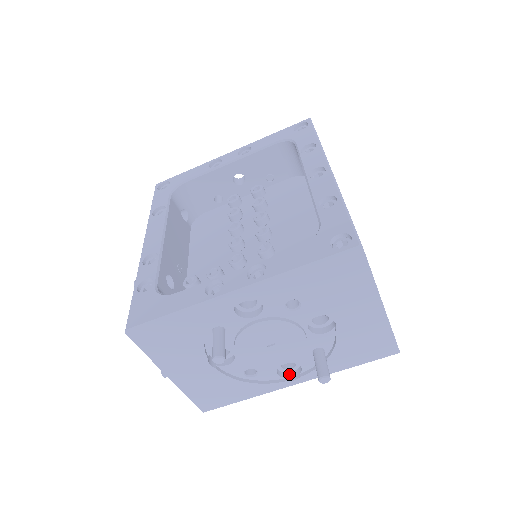
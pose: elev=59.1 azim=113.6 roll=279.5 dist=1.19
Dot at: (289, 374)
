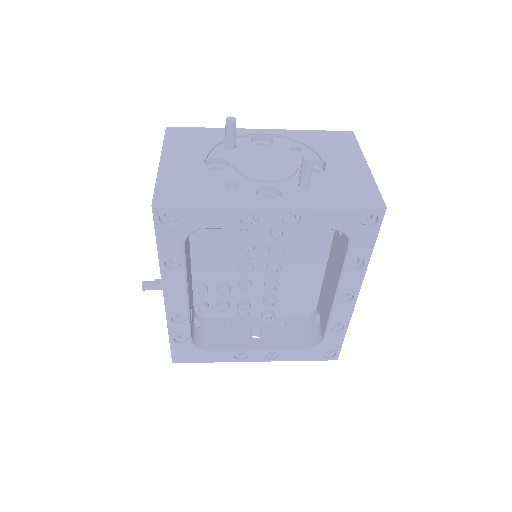
Dot at: occluded
